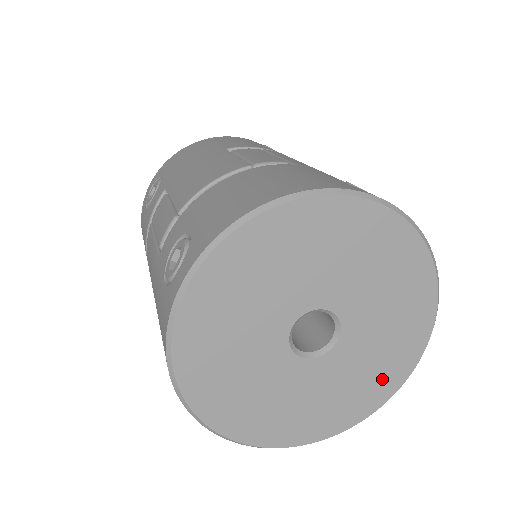
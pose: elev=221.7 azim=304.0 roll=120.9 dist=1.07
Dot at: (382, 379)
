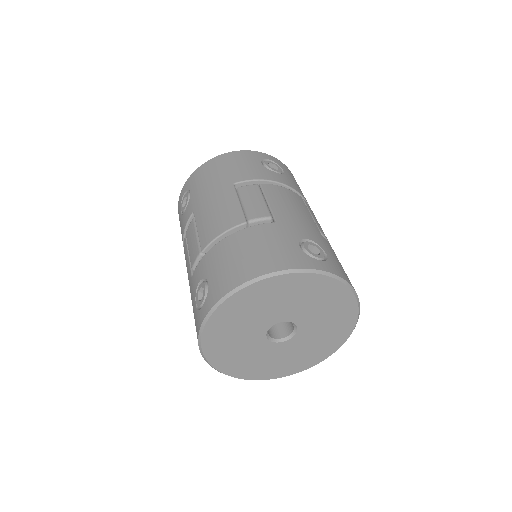
Dot at: (325, 347)
